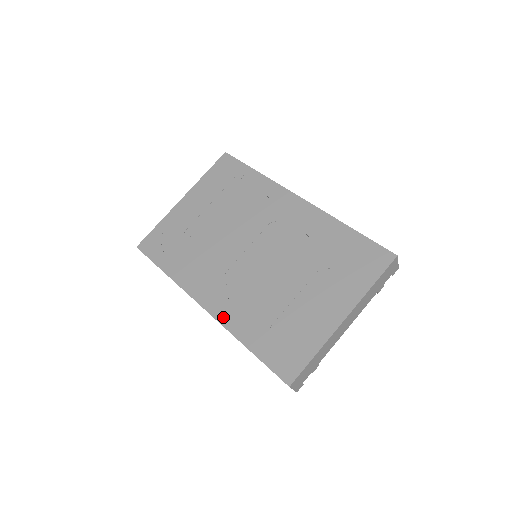
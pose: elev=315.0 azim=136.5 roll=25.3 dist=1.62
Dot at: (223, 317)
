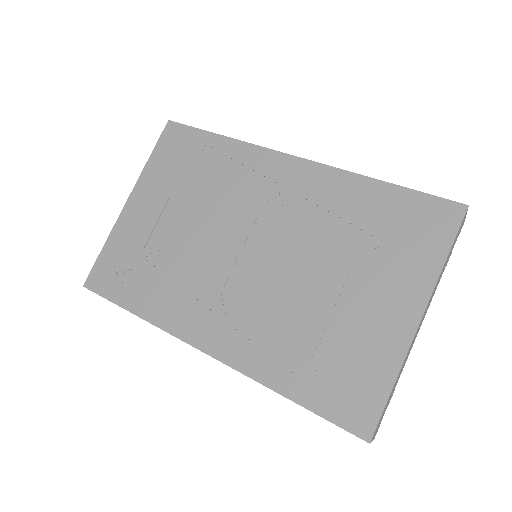
Dot at: (237, 359)
